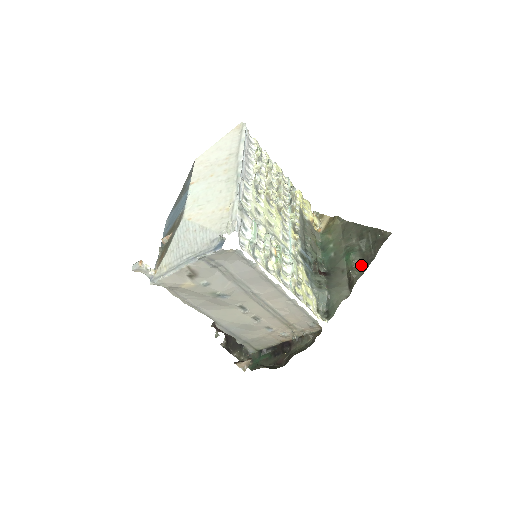
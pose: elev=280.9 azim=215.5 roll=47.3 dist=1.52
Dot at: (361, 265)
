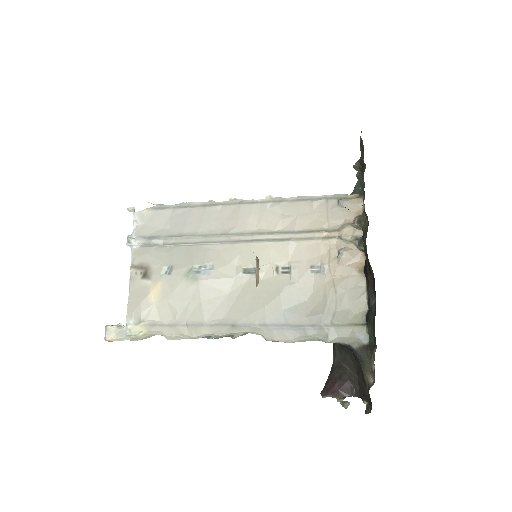
Dot at: occluded
